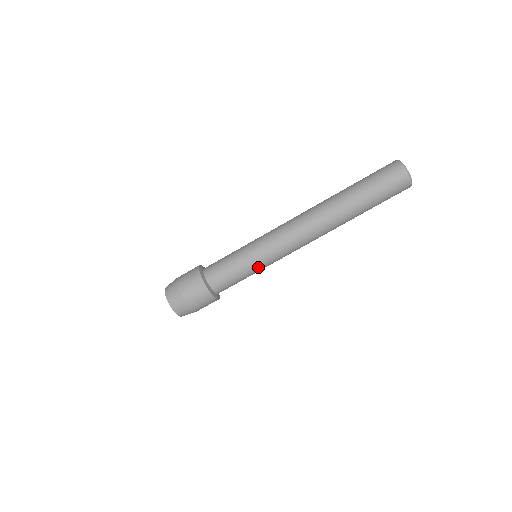
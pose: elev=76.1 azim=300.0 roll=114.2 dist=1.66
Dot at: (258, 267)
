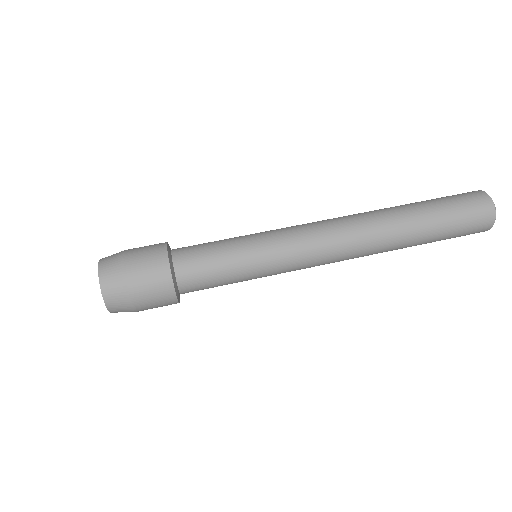
Dot at: (257, 268)
